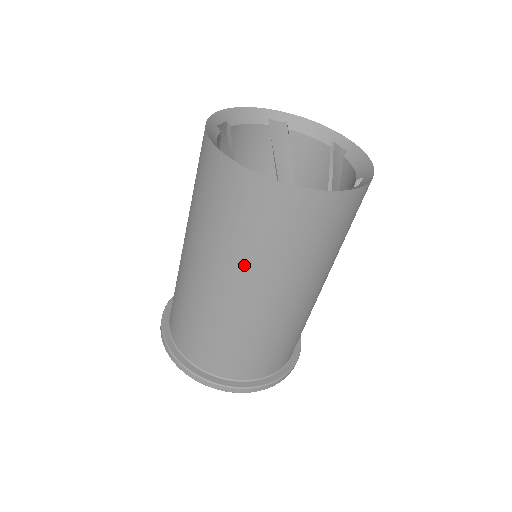
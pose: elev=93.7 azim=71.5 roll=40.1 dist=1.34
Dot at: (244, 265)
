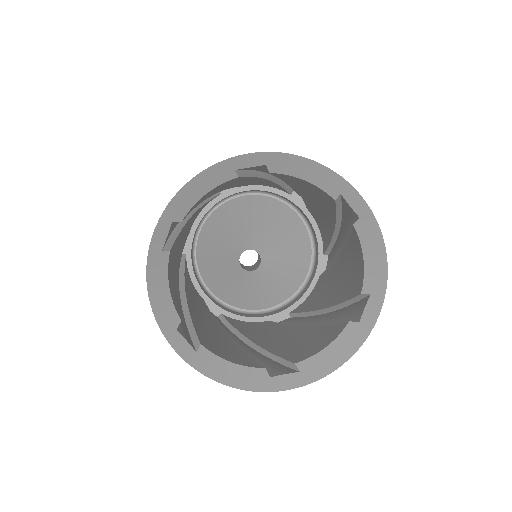
Dot at: occluded
